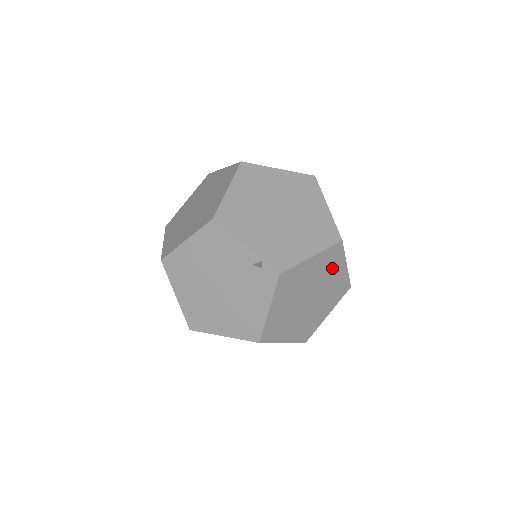
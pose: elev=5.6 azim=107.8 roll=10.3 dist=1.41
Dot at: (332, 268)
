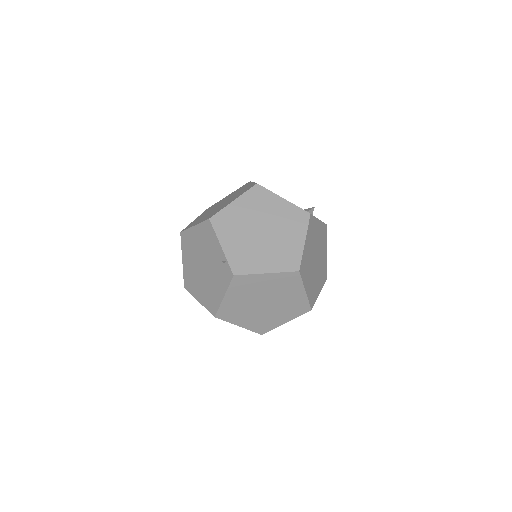
Dot at: (289, 288)
